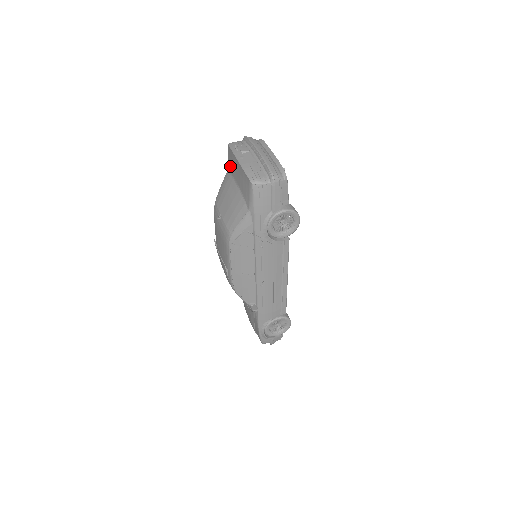
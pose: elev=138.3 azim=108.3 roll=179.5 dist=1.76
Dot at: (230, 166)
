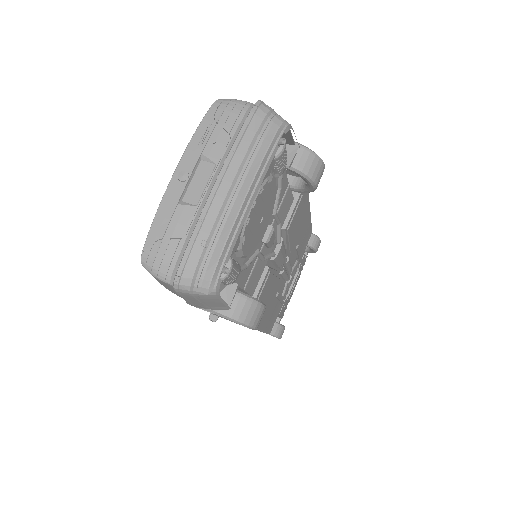
Dot at: occluded
